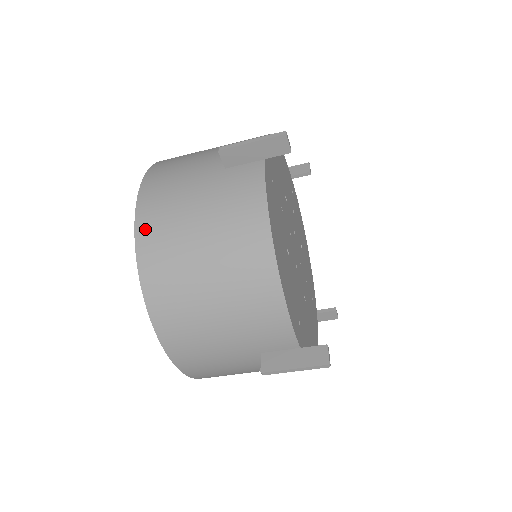
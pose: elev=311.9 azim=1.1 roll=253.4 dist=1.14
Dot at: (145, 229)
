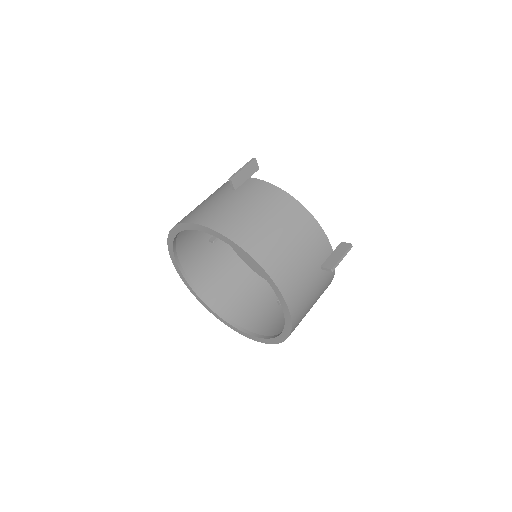
Dot at: (228, 230)
